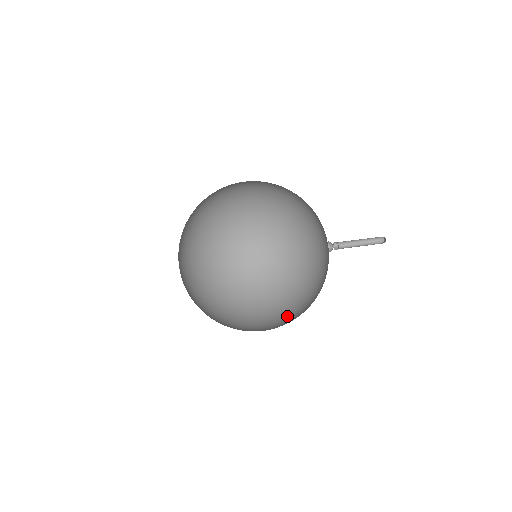
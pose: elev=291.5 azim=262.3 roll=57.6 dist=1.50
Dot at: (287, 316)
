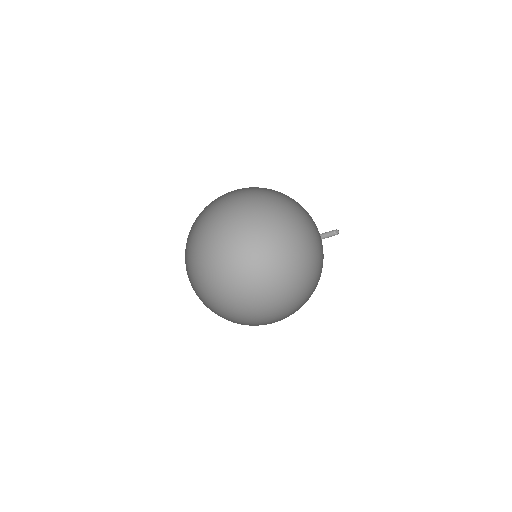
Dot at: (282, 309)
